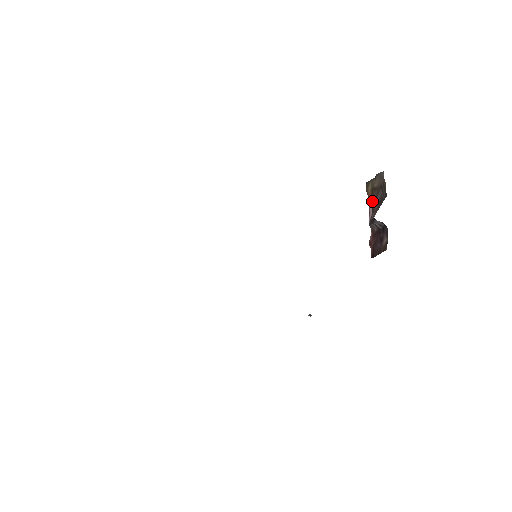
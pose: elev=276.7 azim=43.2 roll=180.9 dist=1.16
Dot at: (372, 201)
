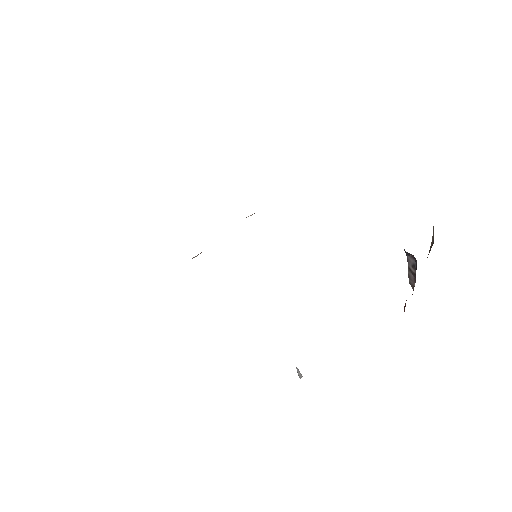
Dot at: occluded
